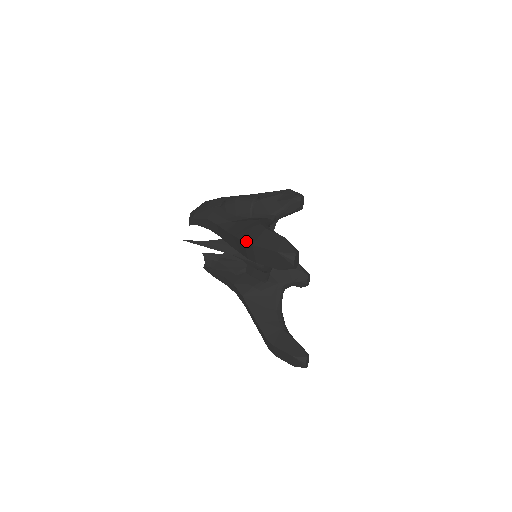
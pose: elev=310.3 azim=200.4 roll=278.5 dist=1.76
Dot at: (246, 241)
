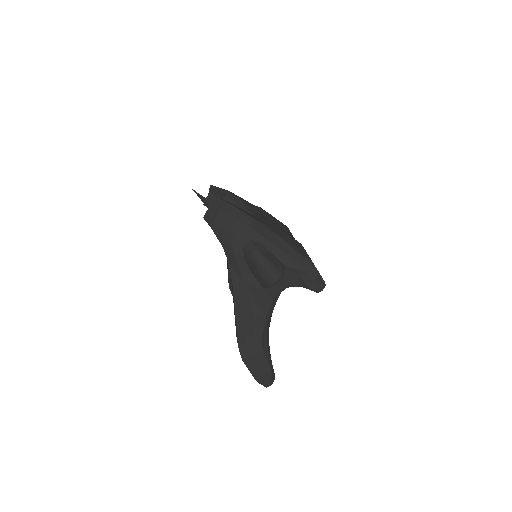
Dot at: (240, 348)
